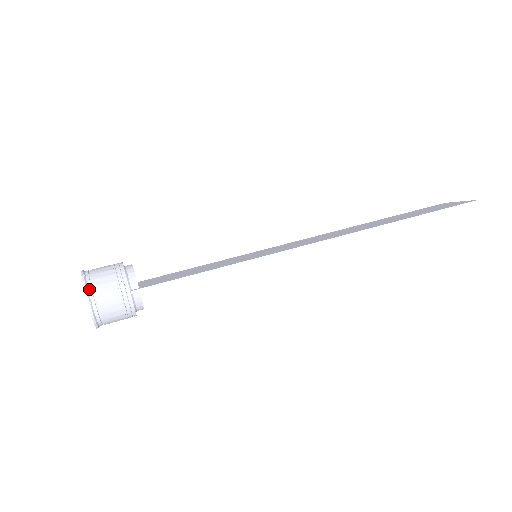
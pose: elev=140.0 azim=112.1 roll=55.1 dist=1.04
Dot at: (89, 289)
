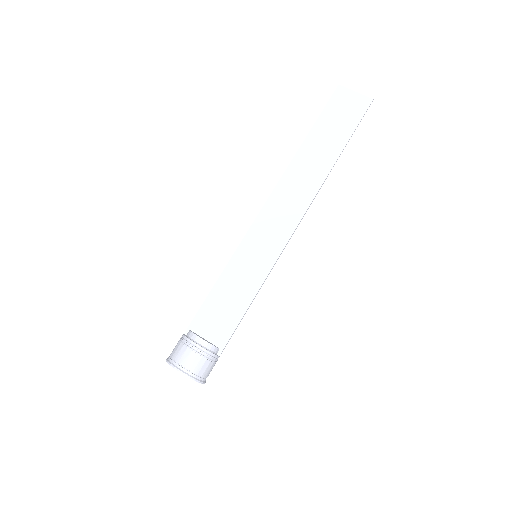
Dot at: (201, 380)
